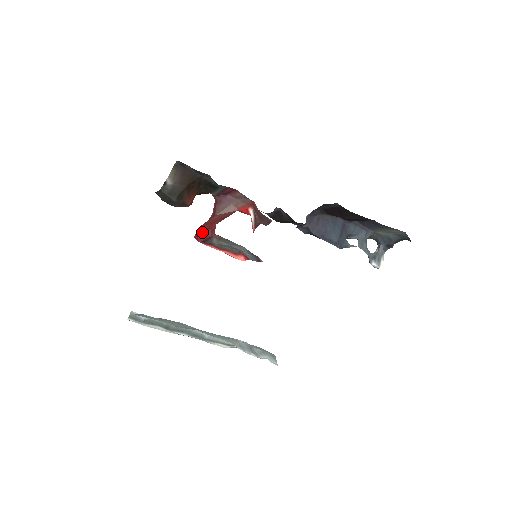
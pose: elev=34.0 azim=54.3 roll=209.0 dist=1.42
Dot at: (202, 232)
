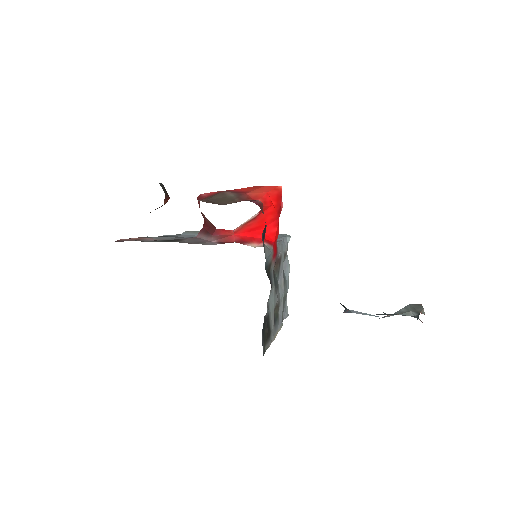
Dot at: occluded
